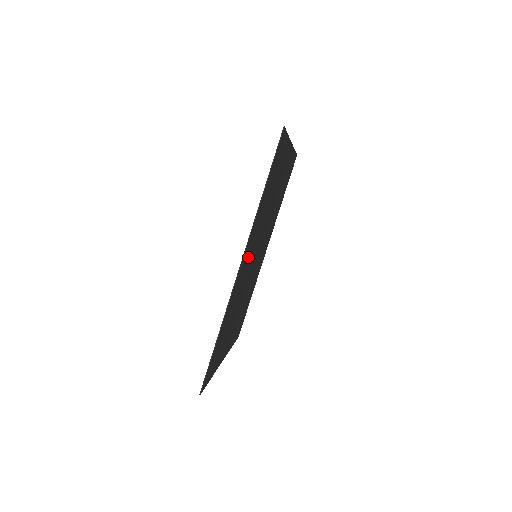
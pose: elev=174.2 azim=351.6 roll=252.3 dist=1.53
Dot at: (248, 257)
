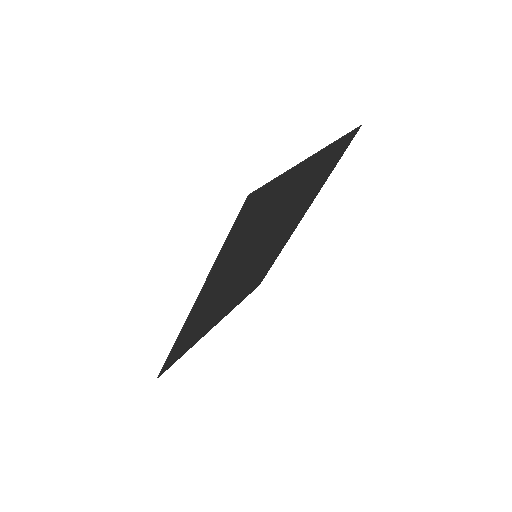
Dot at: (220, 283)
